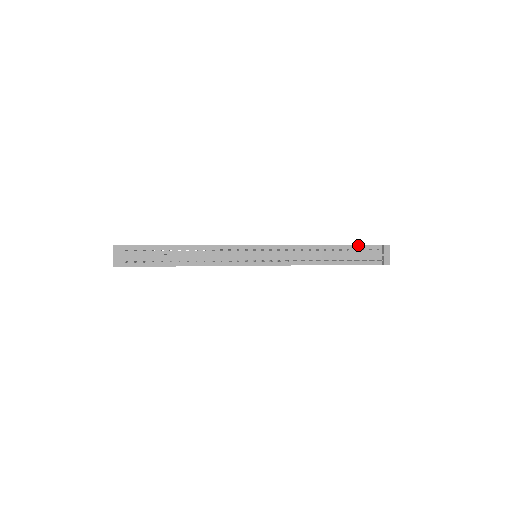
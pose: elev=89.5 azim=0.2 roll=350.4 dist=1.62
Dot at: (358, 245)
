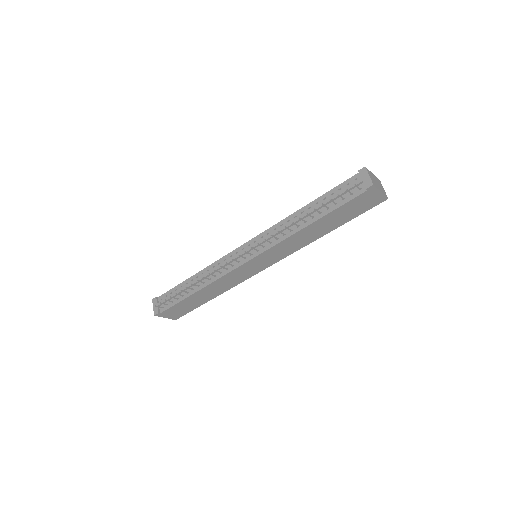
Dot at: (333, 188)
